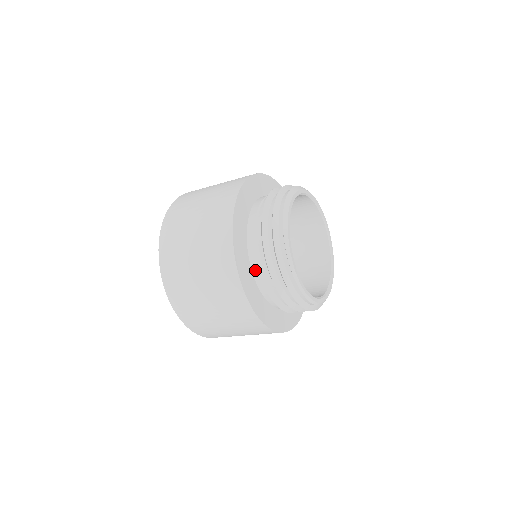
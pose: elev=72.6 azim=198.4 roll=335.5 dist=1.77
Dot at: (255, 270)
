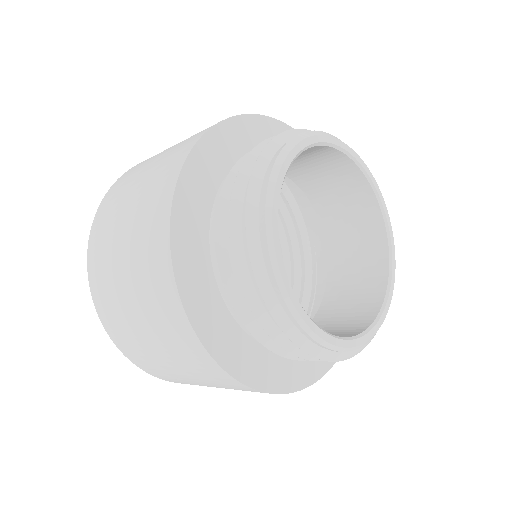
Dot at: occluded
